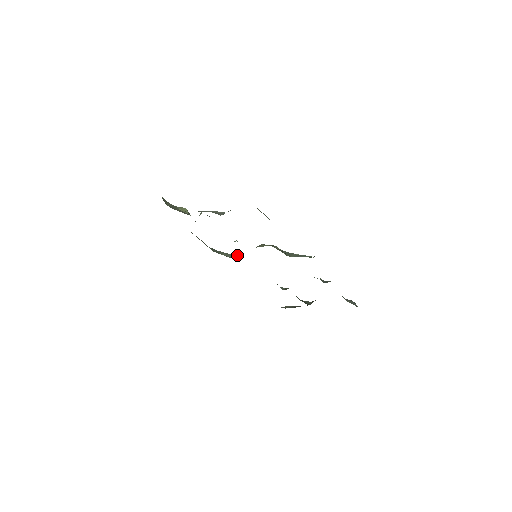
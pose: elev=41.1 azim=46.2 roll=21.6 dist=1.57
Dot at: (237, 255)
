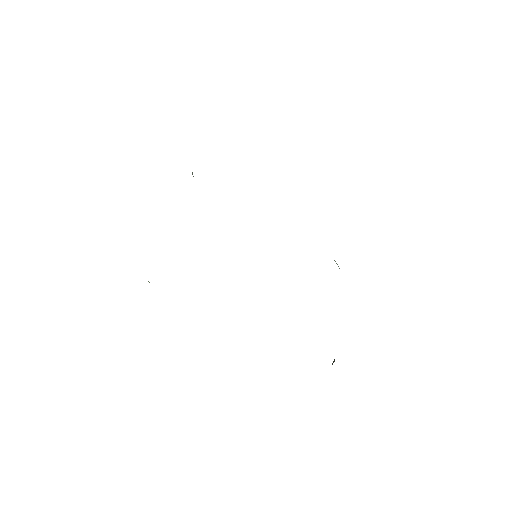
Dot at: occluded
